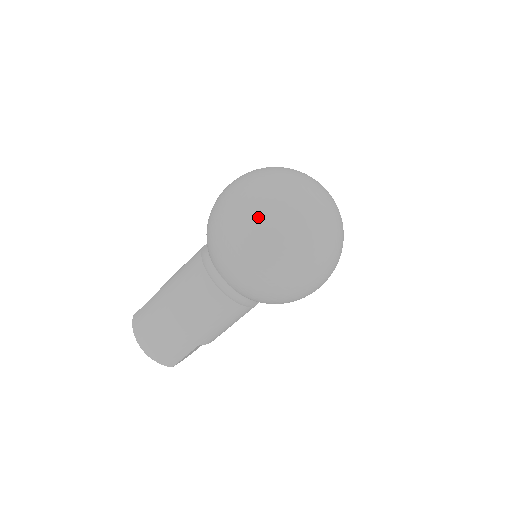
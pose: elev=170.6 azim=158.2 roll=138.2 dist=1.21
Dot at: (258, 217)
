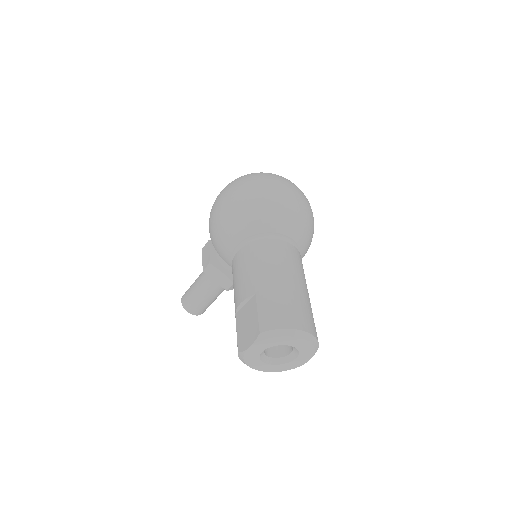
Dot at: (279, 178)
